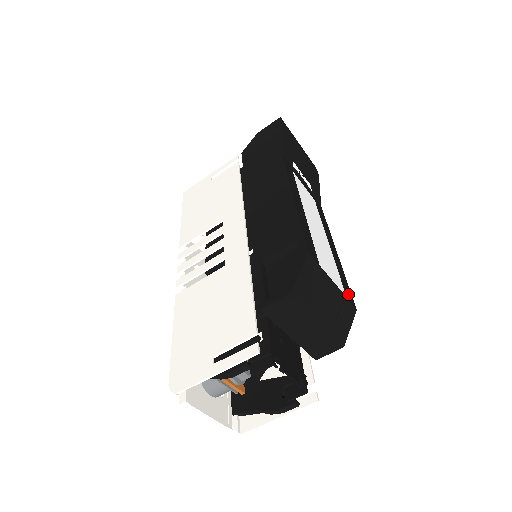
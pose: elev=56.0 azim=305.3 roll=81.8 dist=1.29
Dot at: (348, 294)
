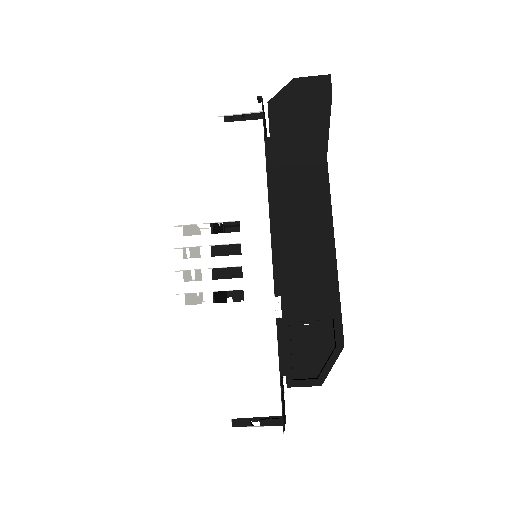
Dot at: occluded
